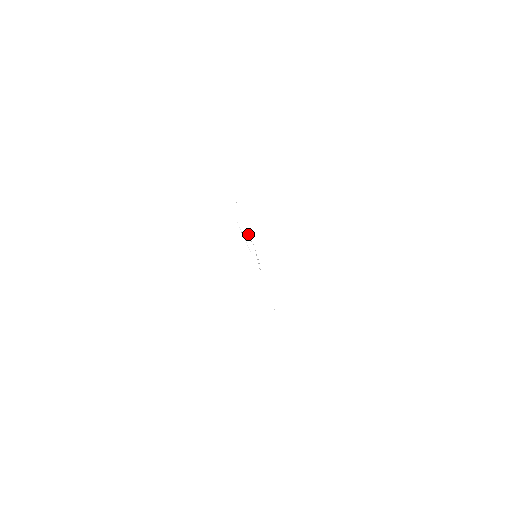
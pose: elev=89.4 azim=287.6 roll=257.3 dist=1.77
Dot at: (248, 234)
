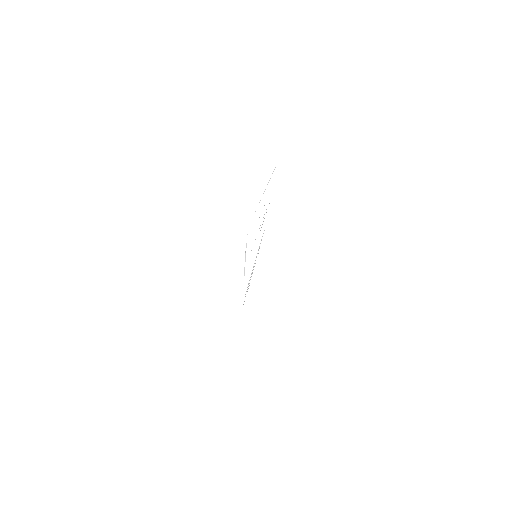
Dot at: occluded
